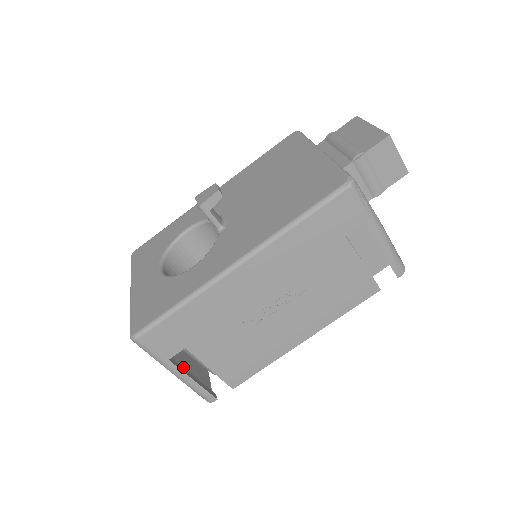
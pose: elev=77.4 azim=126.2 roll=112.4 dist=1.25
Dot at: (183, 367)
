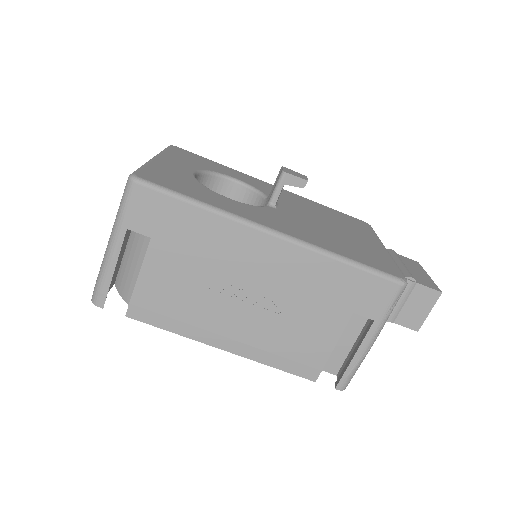
Dot at: occluded
